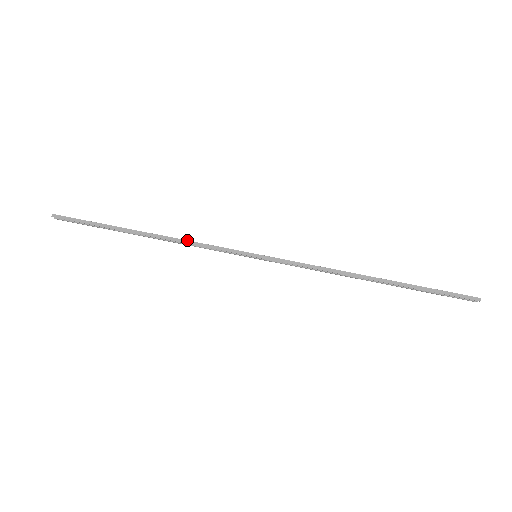
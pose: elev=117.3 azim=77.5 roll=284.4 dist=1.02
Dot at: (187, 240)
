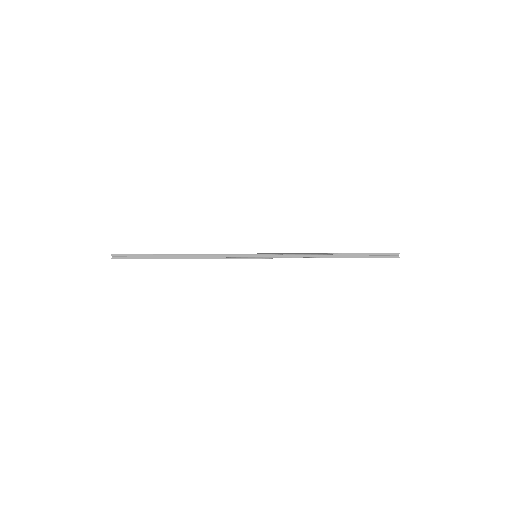
Dot at: (209, 254)
